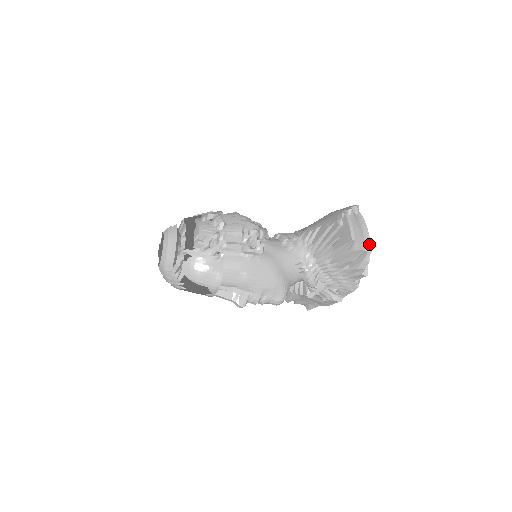
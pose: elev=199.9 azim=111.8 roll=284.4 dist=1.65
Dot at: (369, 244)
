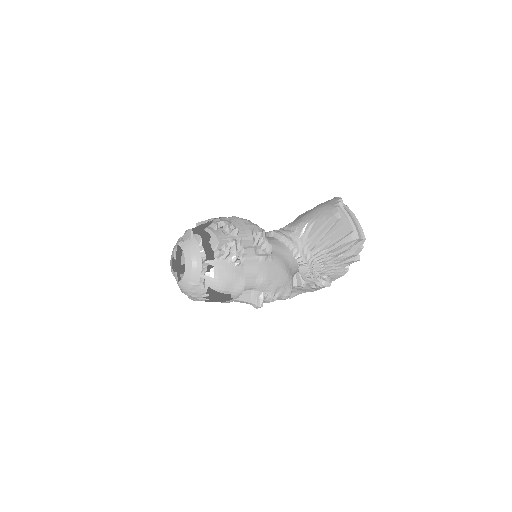
Dot at: (362, 232)
